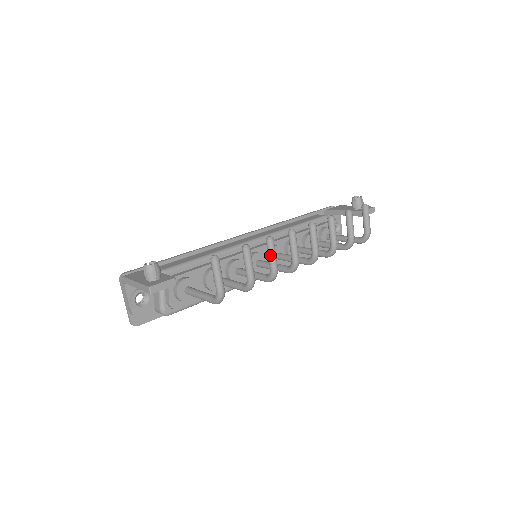
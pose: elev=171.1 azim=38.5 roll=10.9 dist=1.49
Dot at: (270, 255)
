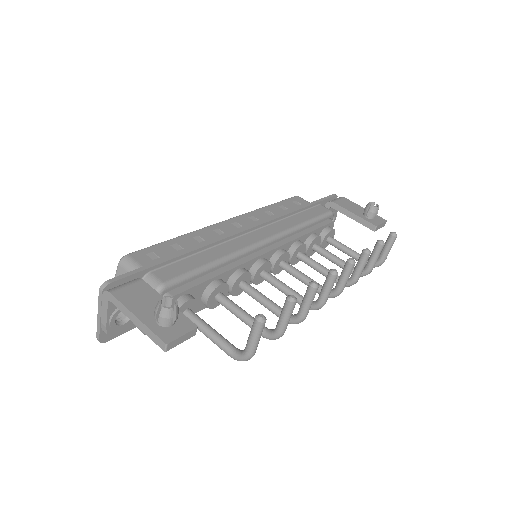
Dot at: (307, 303)
